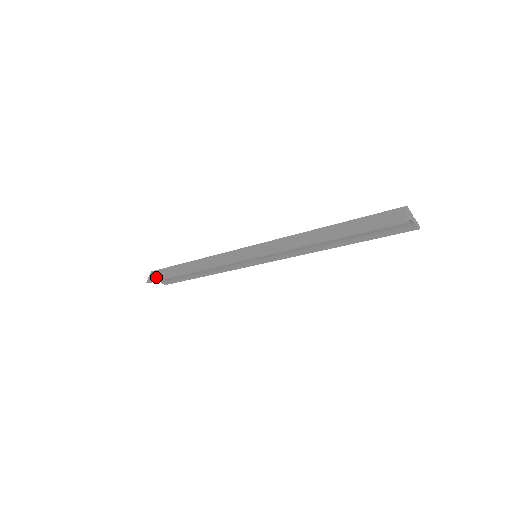
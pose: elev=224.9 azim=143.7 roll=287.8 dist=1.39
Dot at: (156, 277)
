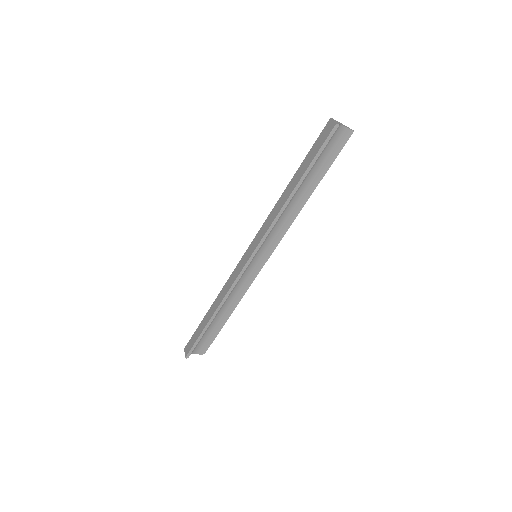
Dot at: (190, 346)
